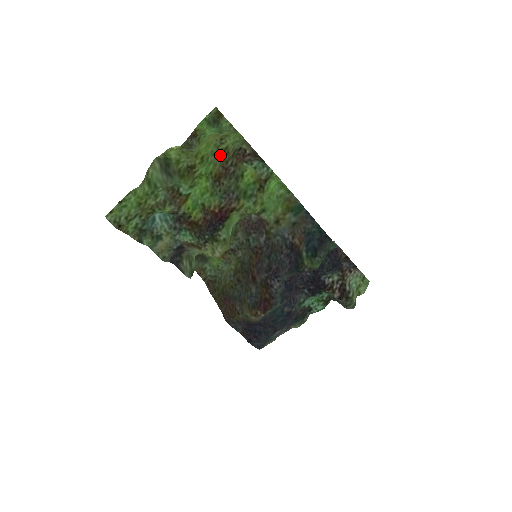
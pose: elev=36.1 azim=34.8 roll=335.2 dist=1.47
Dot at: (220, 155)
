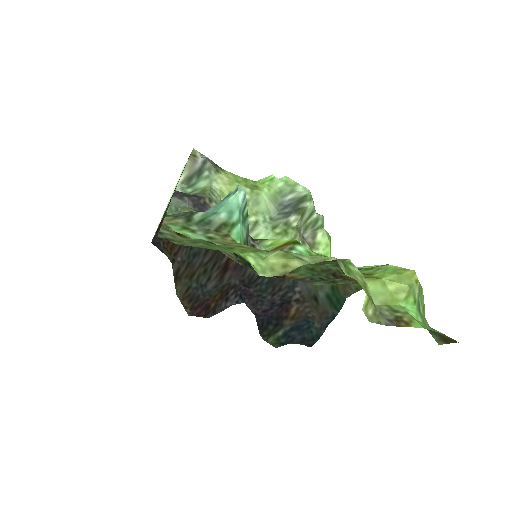
Dot at: occluded
